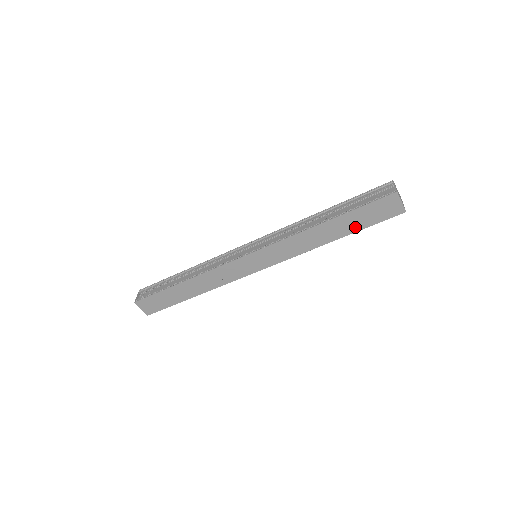
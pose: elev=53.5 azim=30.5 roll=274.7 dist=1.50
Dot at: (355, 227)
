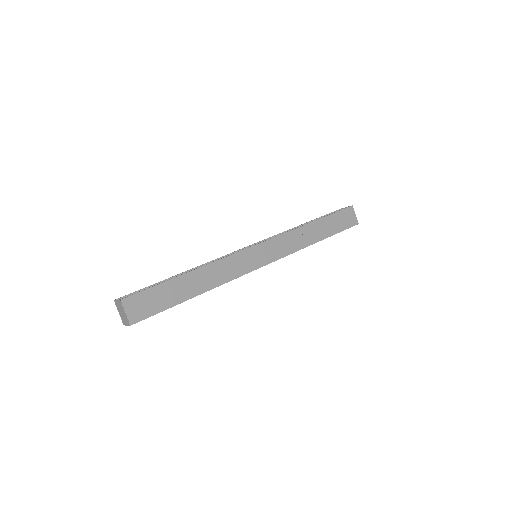
Dot at: (331, 231)
